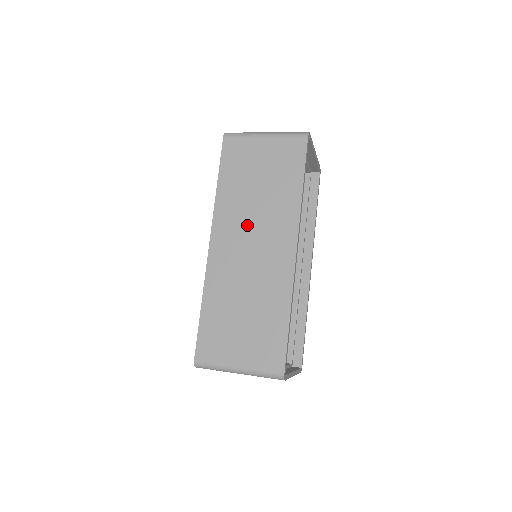
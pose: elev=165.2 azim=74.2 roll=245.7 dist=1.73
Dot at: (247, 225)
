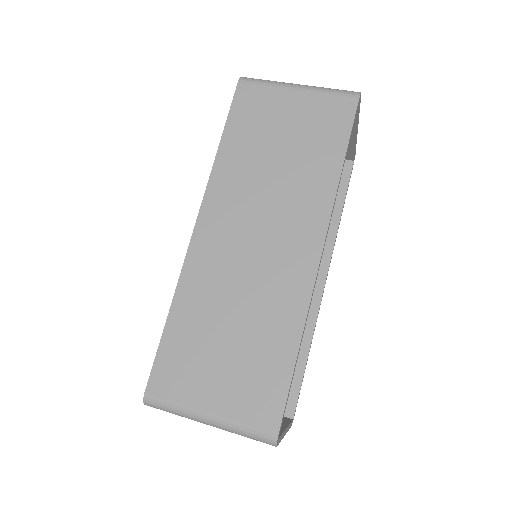
Dot at: (254, 207)
